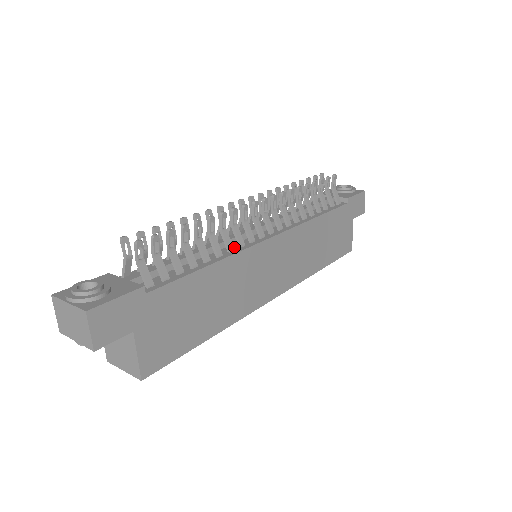
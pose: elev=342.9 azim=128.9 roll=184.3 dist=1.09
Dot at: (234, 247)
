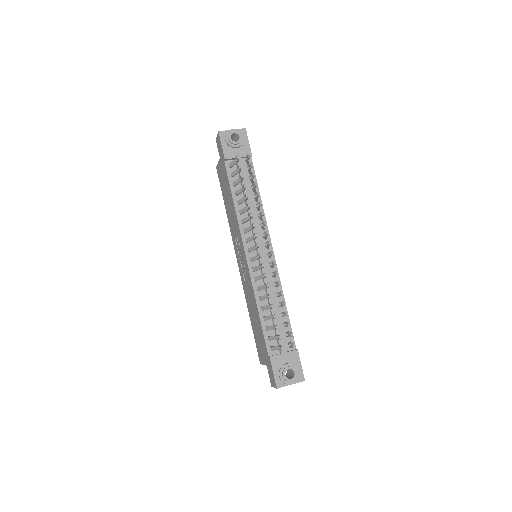
Dot at: (273, 280)
